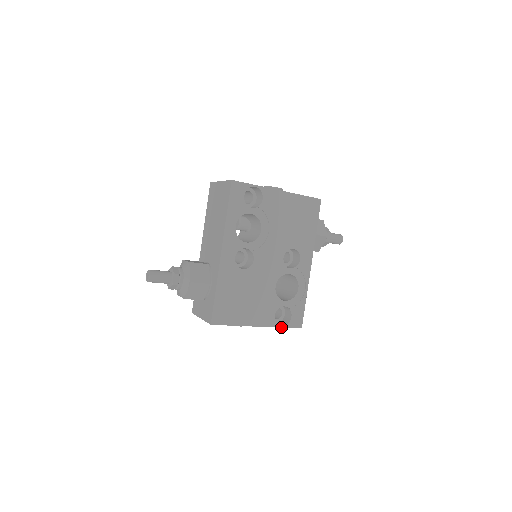
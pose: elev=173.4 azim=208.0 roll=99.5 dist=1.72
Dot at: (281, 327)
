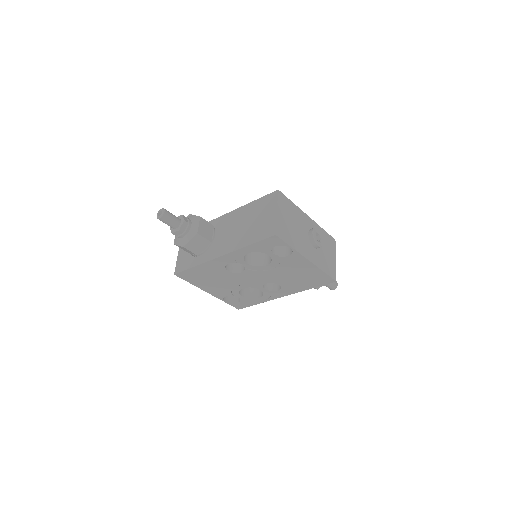
Dot at: (224, 301)
